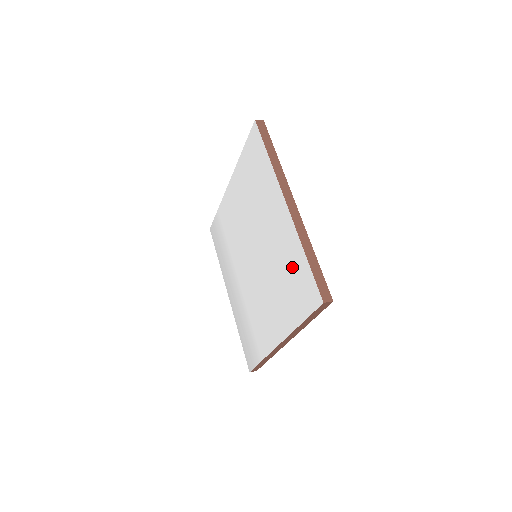
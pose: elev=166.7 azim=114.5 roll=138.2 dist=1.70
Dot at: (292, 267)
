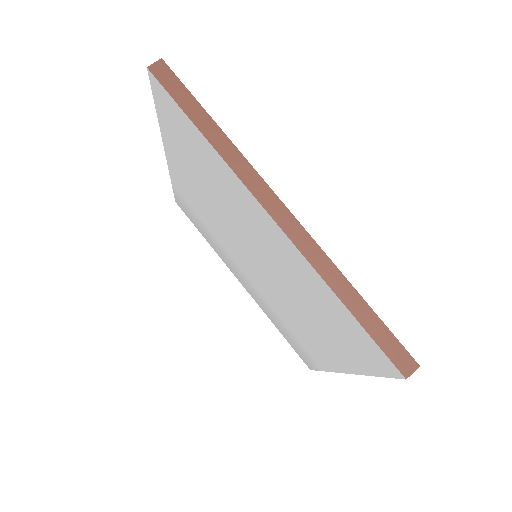
Dot at: (324, 306)
